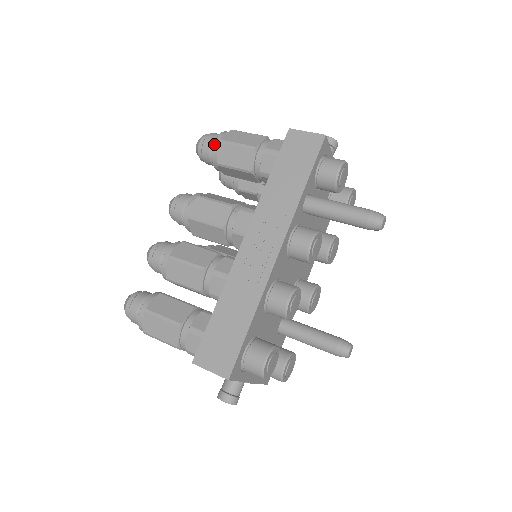
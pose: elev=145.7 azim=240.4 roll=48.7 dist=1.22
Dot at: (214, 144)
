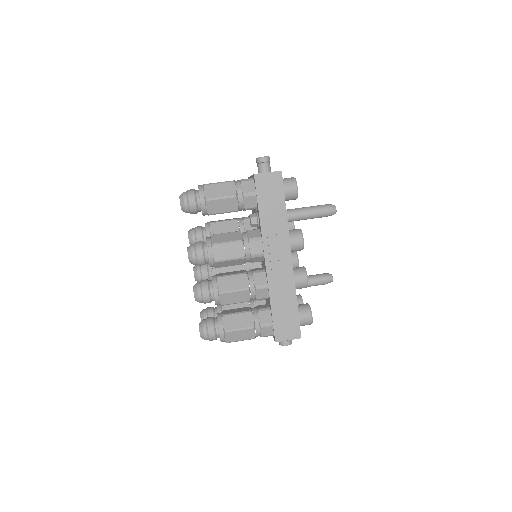
Dot at: (201, 203)
